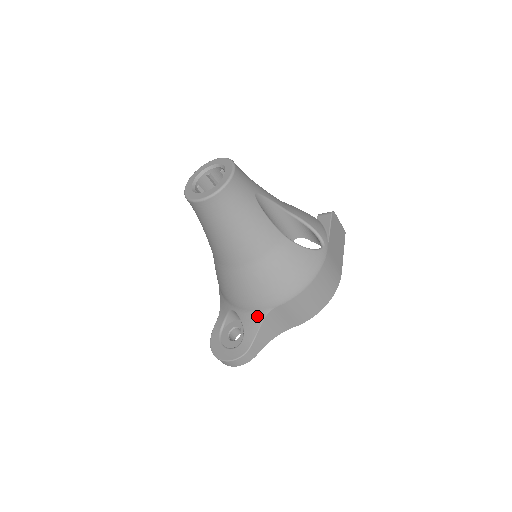
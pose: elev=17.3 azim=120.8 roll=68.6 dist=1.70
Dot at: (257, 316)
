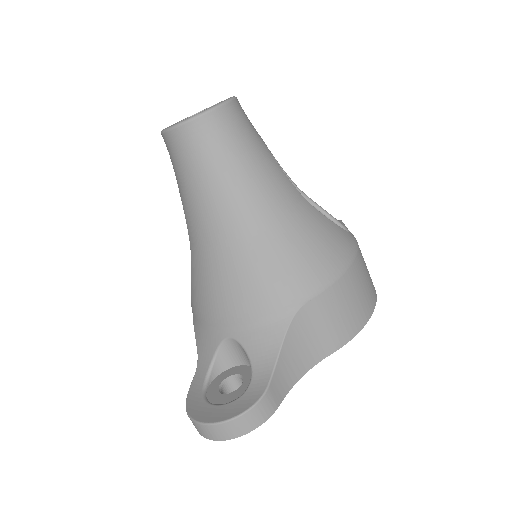
Dot at: (275, 327)
